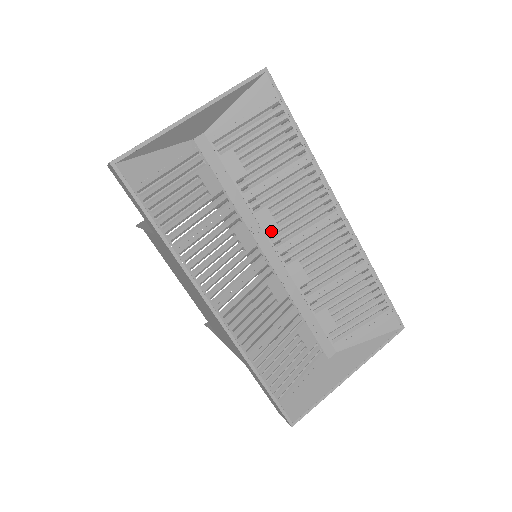
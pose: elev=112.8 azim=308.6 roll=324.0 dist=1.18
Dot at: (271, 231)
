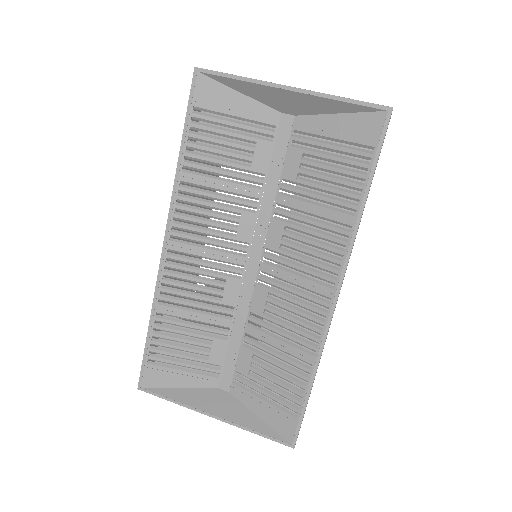
Dot at: (271, 245)
